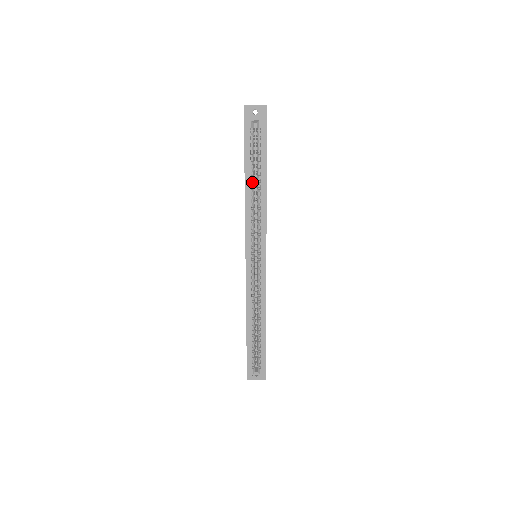
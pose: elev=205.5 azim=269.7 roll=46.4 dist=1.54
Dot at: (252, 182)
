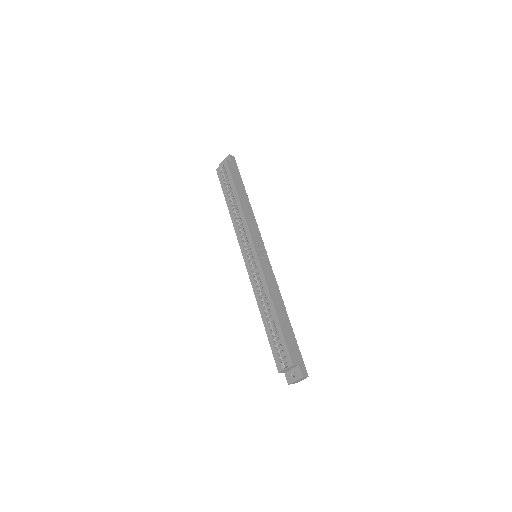
Dot at: (232, 203)
